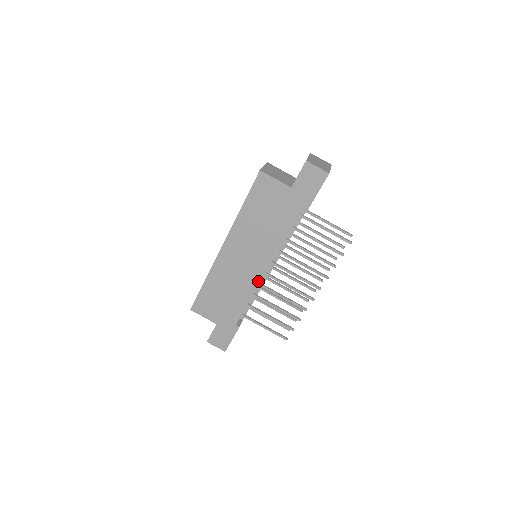
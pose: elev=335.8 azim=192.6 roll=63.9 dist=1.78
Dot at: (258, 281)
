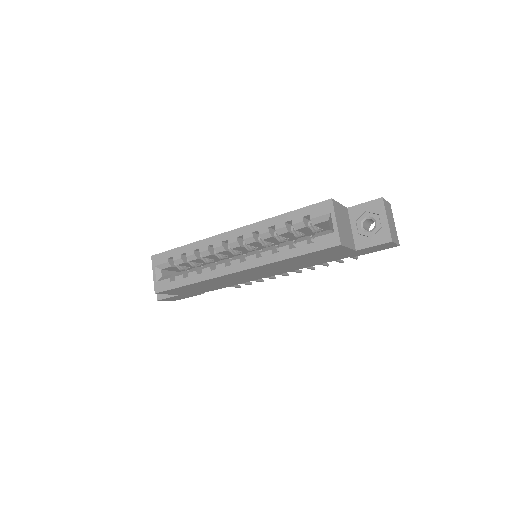
Dot at: (253, 280)
